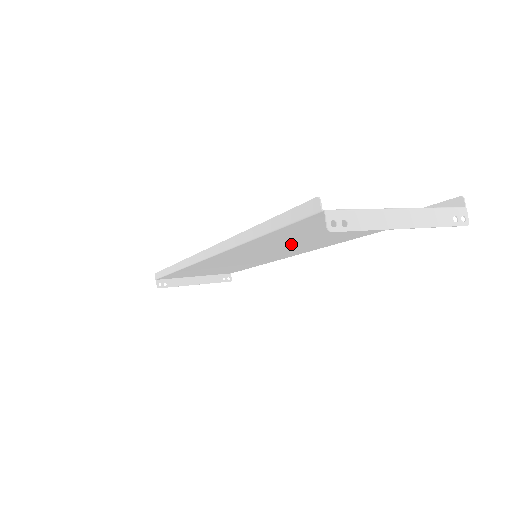
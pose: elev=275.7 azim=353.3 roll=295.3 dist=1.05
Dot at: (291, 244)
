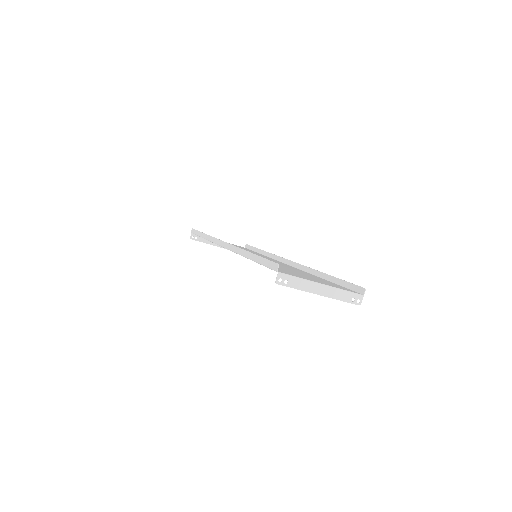
Dot at: occluded
